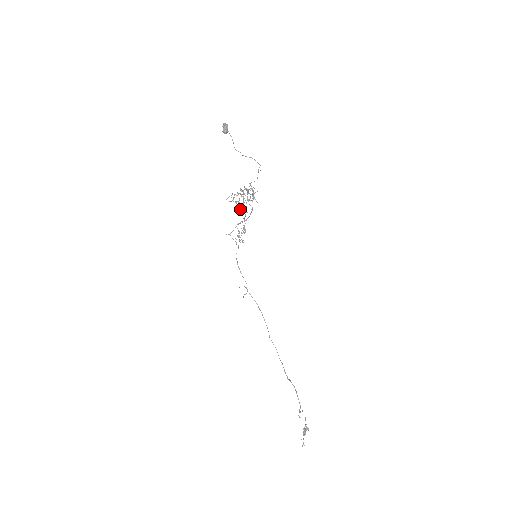
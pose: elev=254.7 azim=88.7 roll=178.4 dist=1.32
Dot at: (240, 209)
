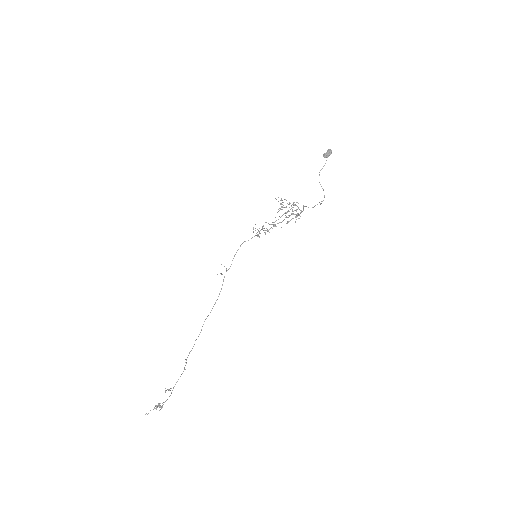
Dot at: occluded
